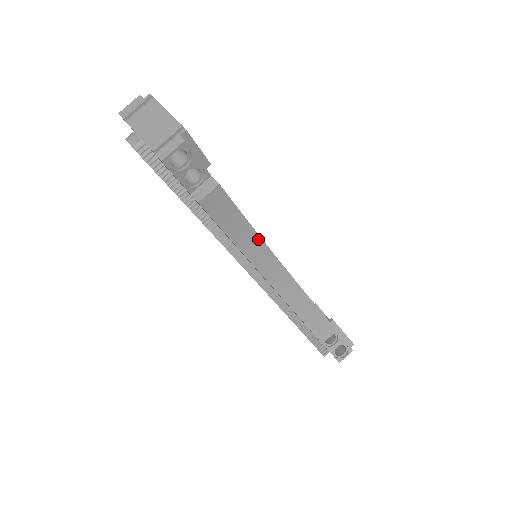
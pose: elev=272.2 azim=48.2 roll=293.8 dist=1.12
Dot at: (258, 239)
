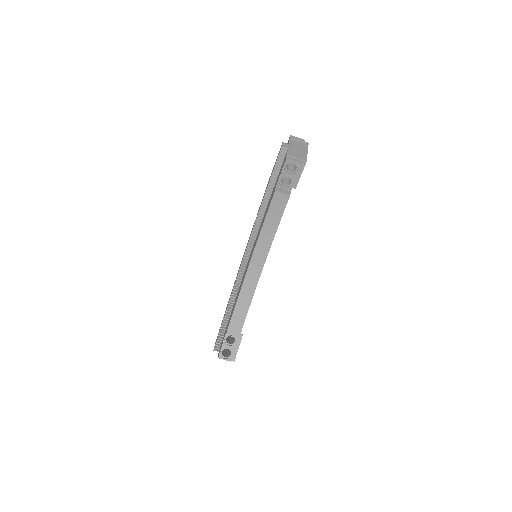
Dot at: (271, 241)
